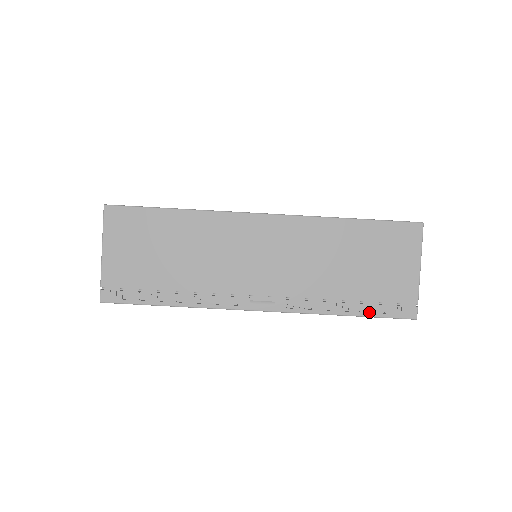
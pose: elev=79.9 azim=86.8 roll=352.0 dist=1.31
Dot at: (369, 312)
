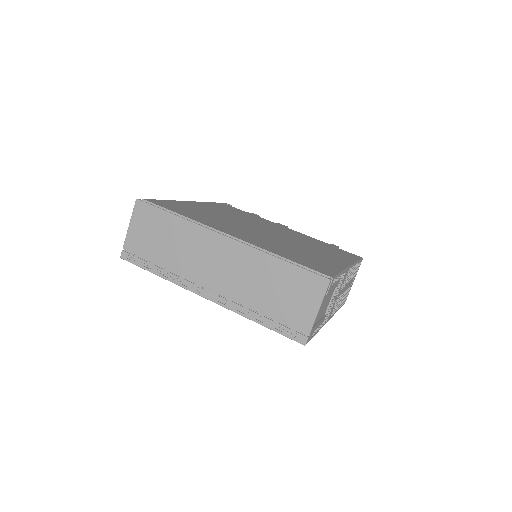
Dot at: (274, 327)
